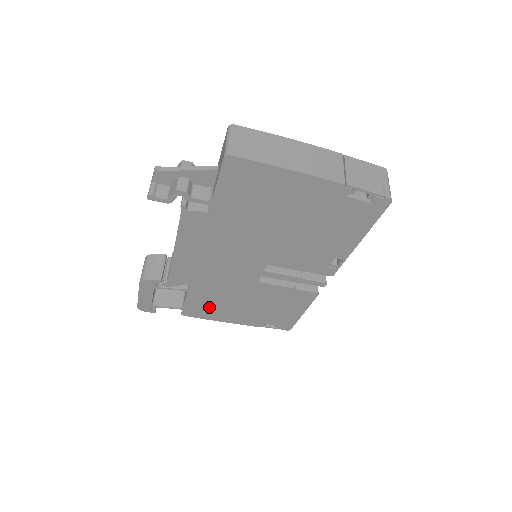
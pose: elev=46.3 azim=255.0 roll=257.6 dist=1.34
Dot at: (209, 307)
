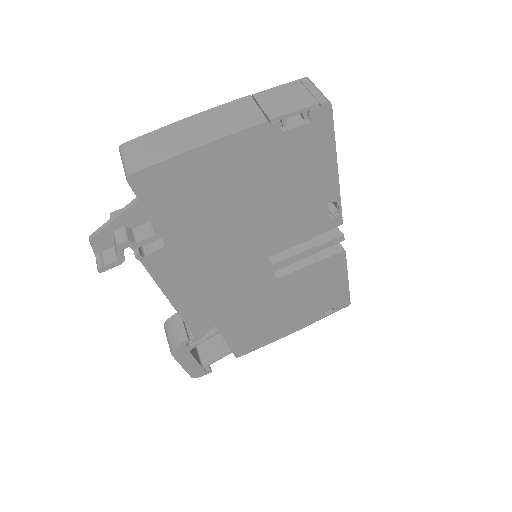
Dot at: (254, 334)
